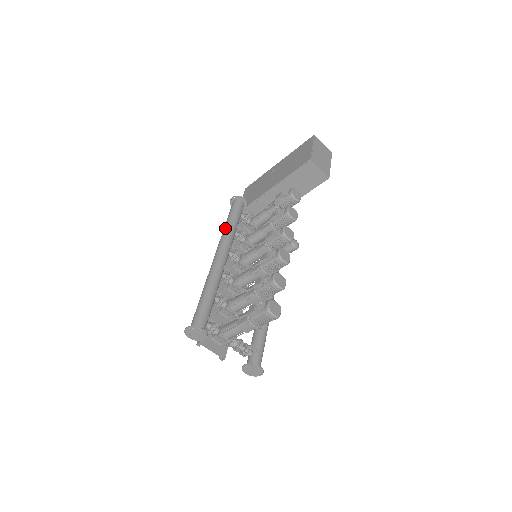
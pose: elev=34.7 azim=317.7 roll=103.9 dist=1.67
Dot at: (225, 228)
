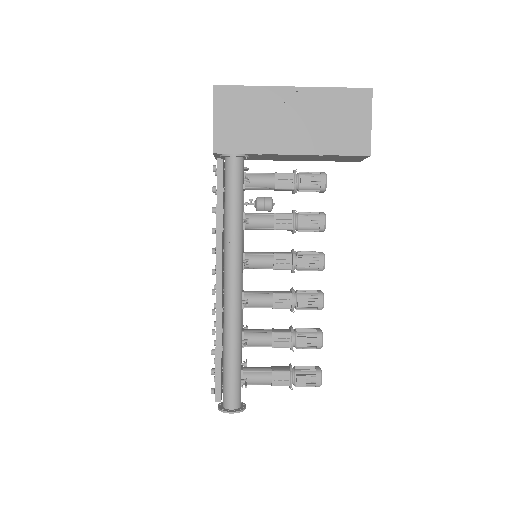
Dot at: (235, 229)
